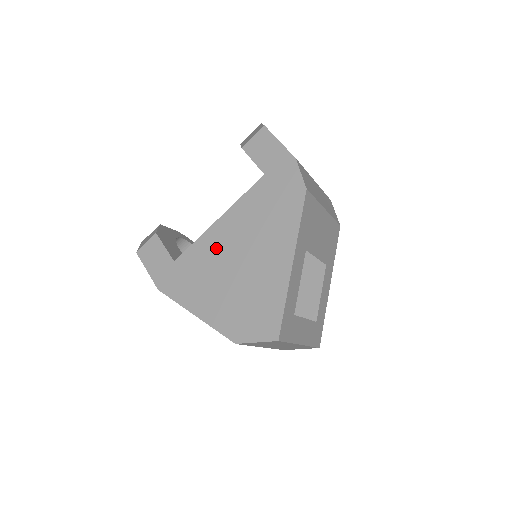
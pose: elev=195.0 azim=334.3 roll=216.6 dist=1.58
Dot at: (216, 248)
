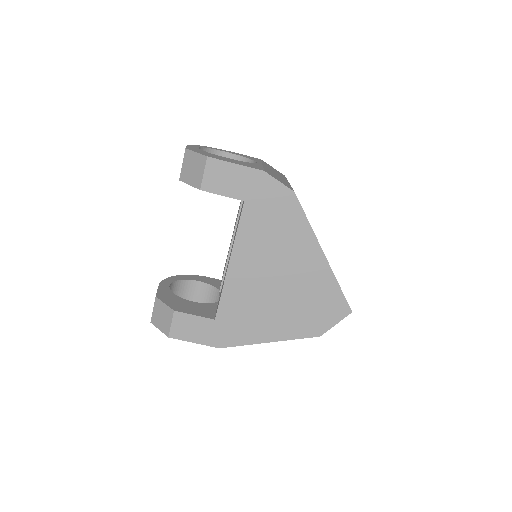
Dot at: (247, 286)
